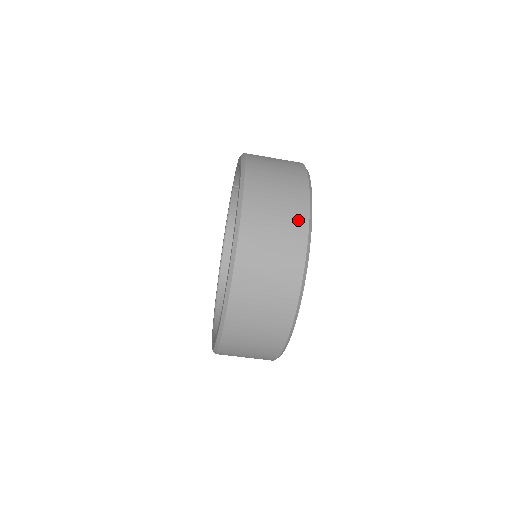
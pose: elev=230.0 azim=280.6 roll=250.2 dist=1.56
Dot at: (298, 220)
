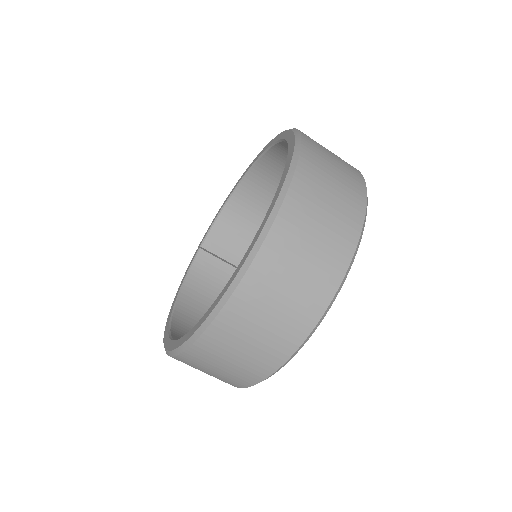
Dot at: occluded
